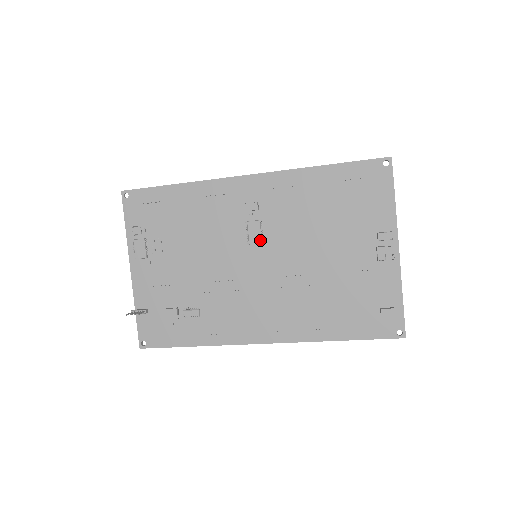
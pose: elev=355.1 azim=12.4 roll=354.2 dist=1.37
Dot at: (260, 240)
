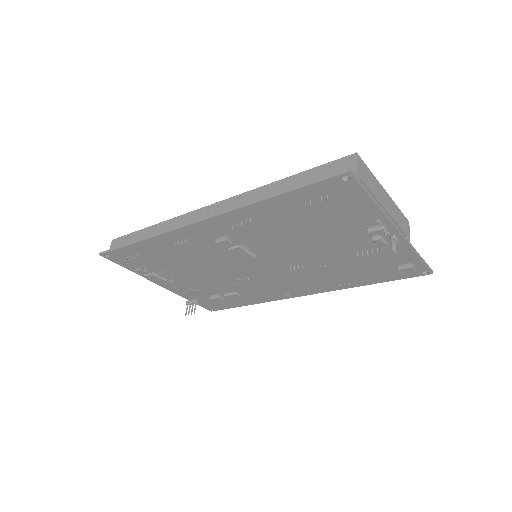
Dot at: (251, 257)
